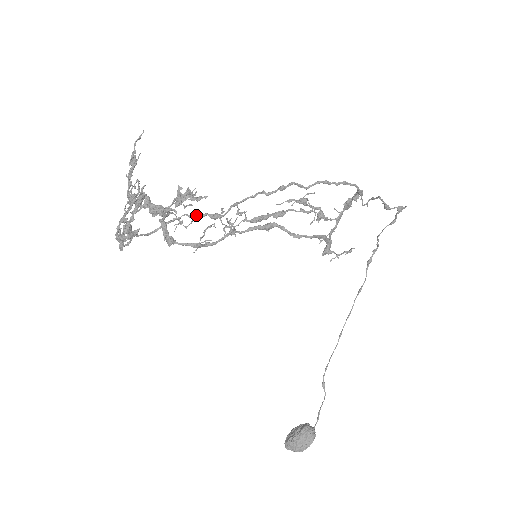
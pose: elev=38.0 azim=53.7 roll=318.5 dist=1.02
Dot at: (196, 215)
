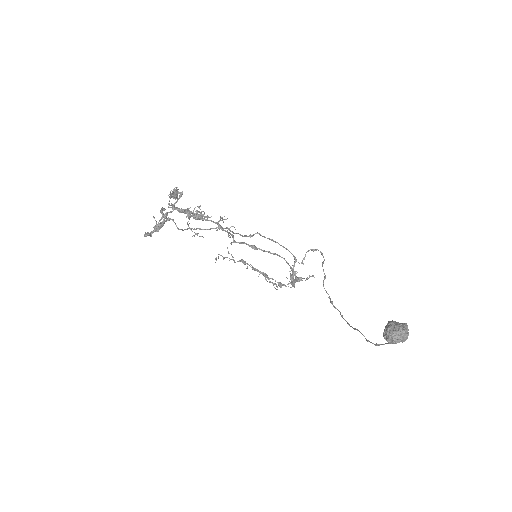
Dot at: (207, 229)
